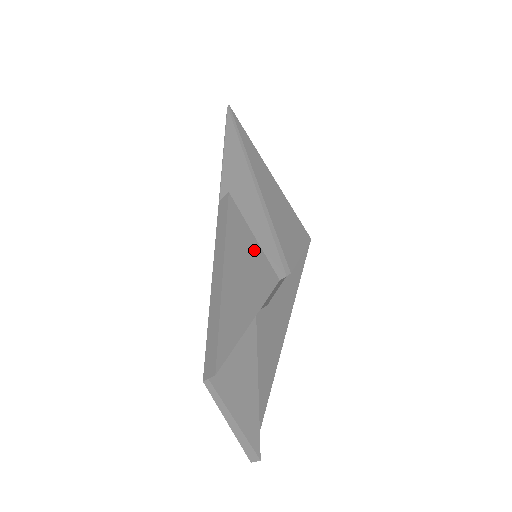
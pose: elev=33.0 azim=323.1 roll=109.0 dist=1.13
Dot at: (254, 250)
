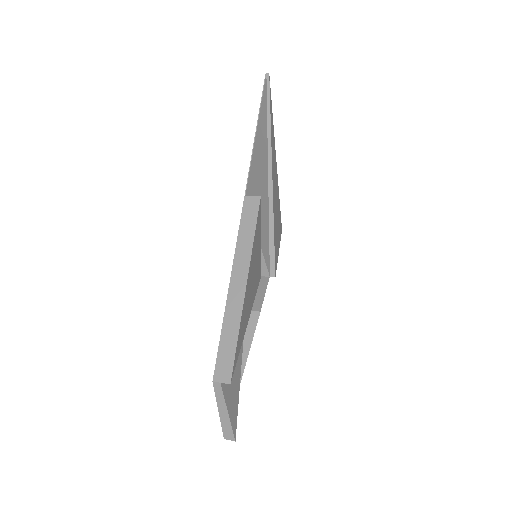
Dot at: (259, 253)
